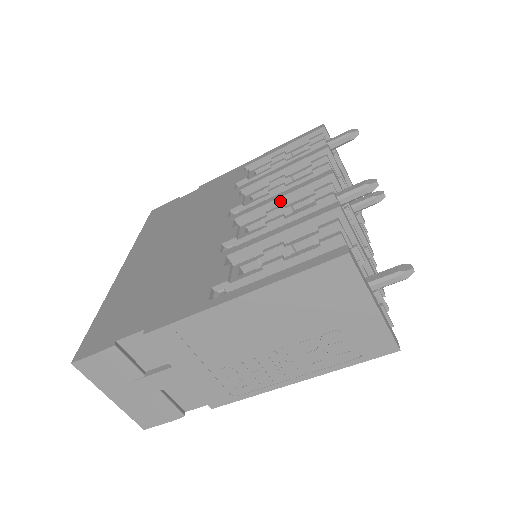
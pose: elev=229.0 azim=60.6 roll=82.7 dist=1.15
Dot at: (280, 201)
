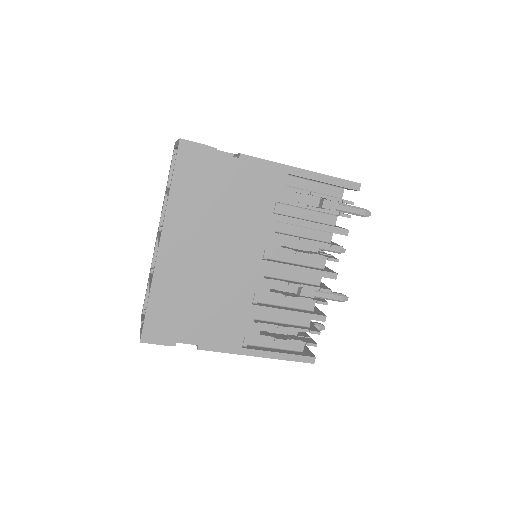
Dot at: (299, 272)
